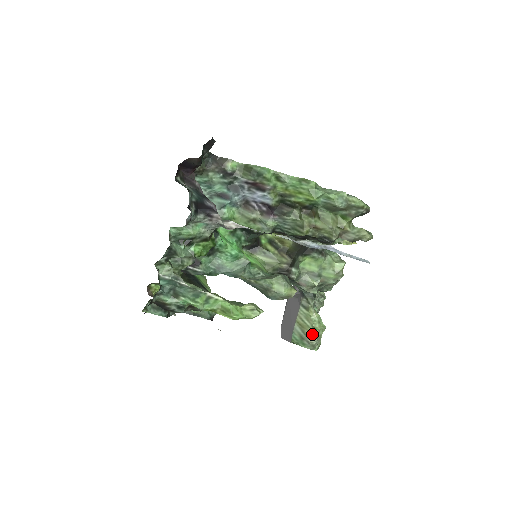
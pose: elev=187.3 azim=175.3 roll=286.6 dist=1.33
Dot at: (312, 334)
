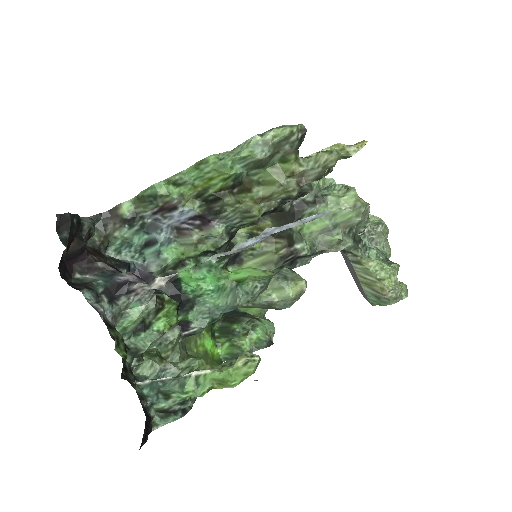
Dot at: (383, 288)
